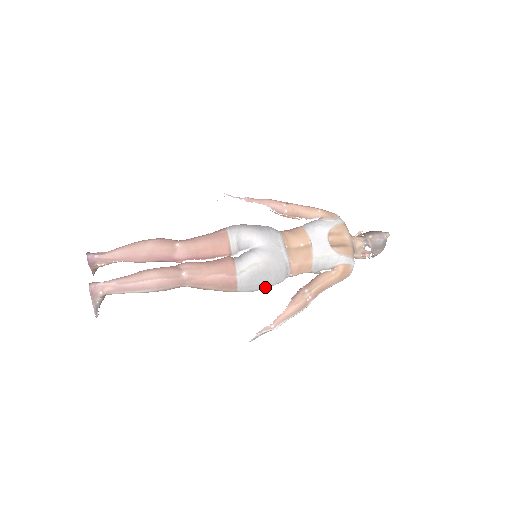
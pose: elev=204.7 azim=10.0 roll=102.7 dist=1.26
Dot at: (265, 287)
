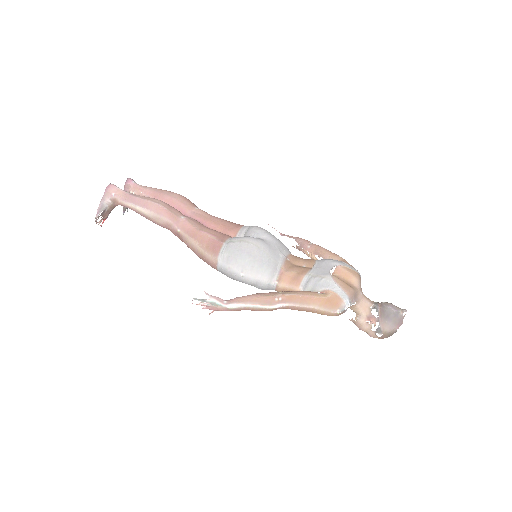
Dot at: (245, 275)
